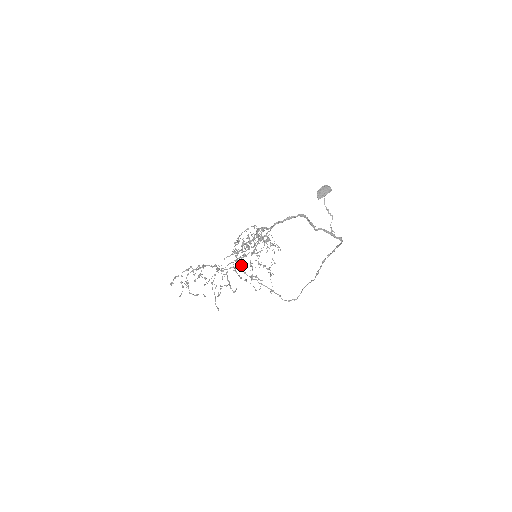
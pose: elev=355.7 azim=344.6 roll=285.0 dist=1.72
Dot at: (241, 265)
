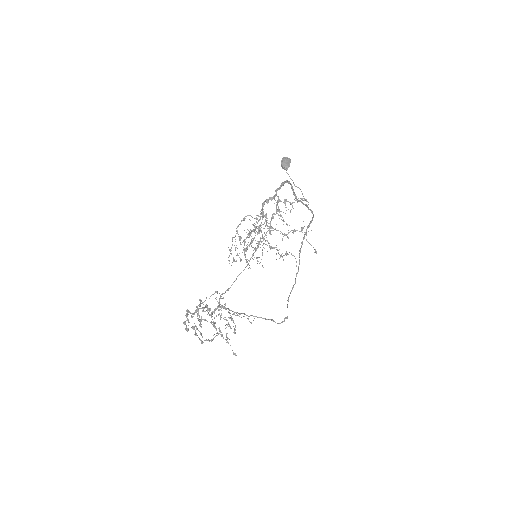
Dot at: (257, 260)
